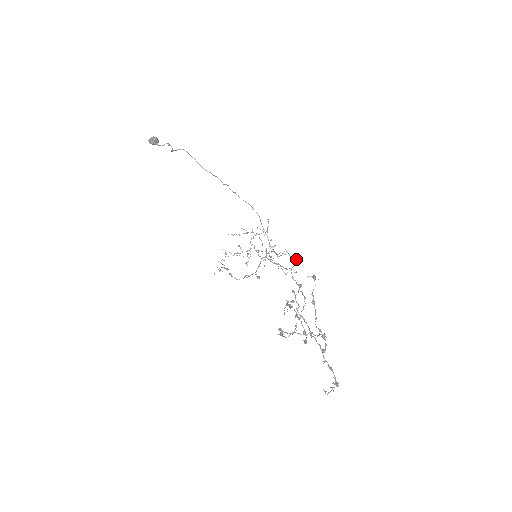
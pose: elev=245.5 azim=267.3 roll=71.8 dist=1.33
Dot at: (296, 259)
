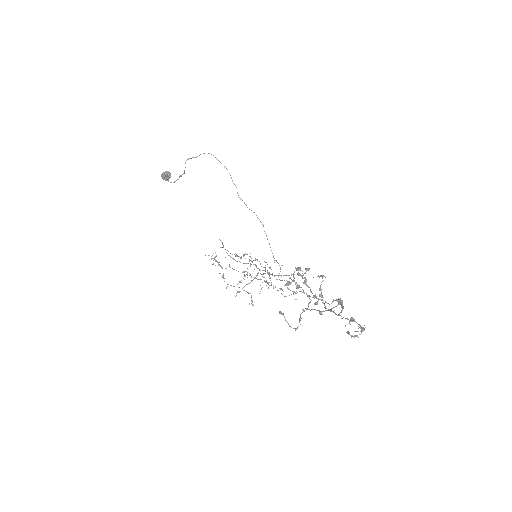
Dot at: occluded
